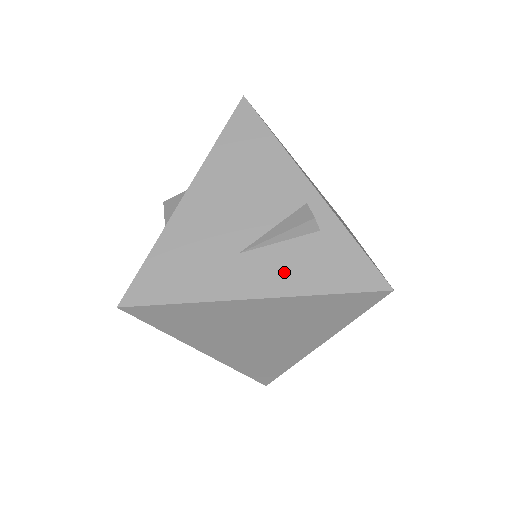
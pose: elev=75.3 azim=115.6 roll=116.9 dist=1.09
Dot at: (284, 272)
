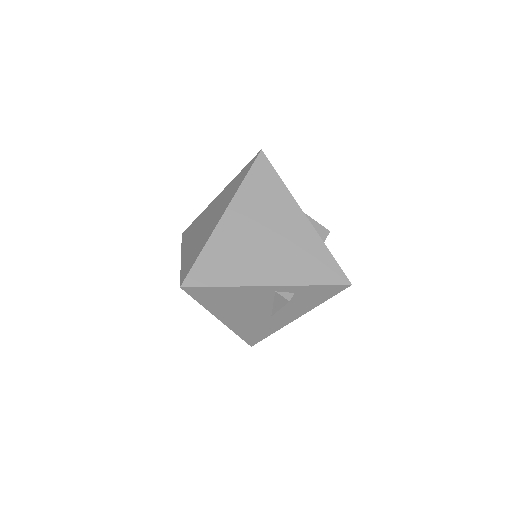
Dot at: (297, 309)
